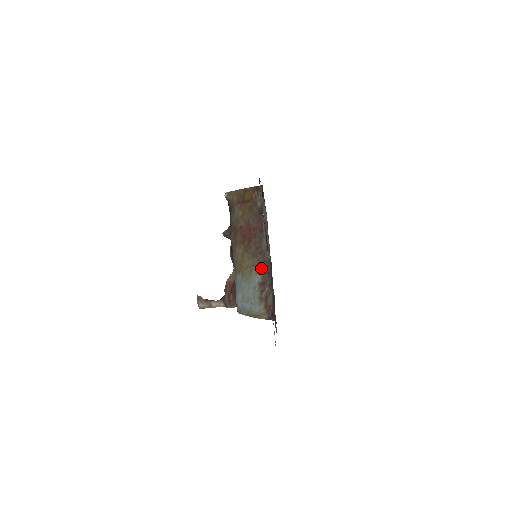
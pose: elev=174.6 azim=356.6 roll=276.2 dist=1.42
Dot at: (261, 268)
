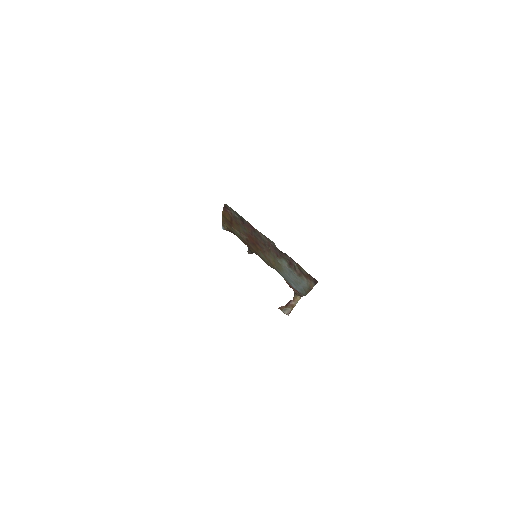
Dot at: (278, 255)
